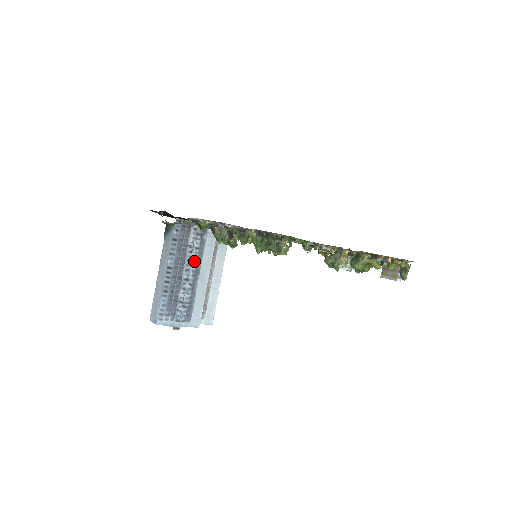
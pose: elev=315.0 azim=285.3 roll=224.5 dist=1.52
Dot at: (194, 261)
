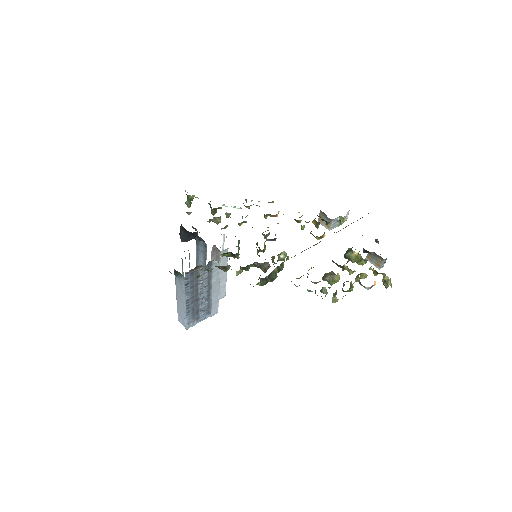
Dot at: (206, 286)
